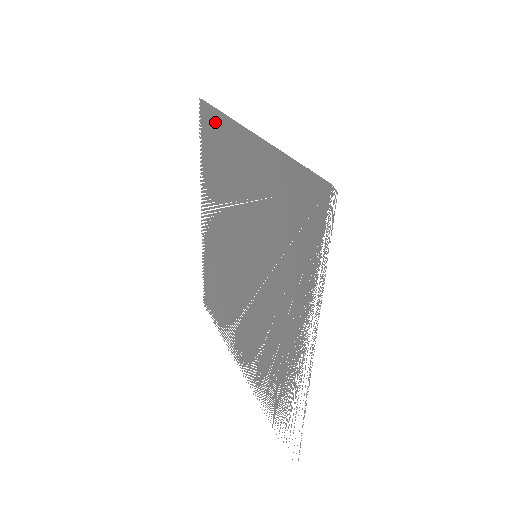
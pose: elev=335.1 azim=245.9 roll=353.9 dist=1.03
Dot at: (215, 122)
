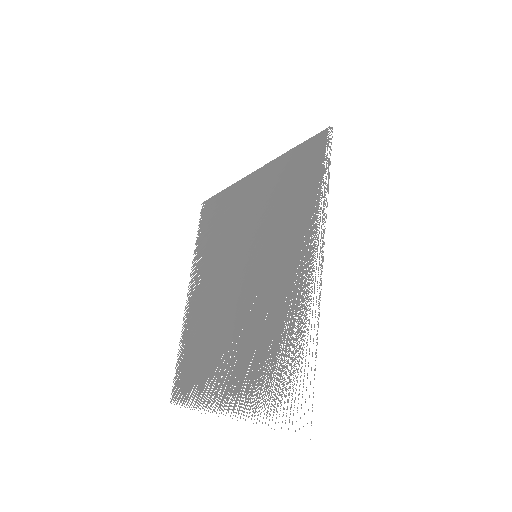
Dot at: (219, 199)
